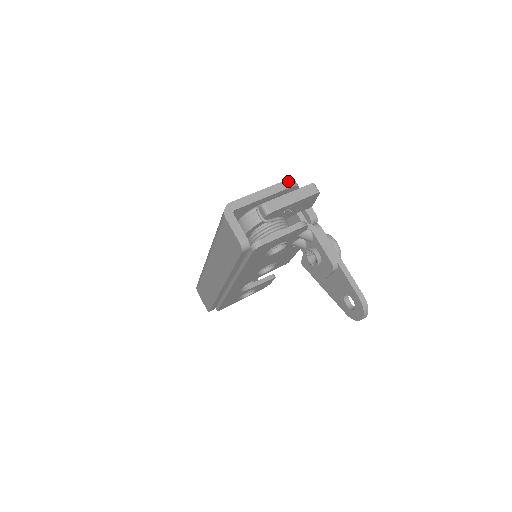
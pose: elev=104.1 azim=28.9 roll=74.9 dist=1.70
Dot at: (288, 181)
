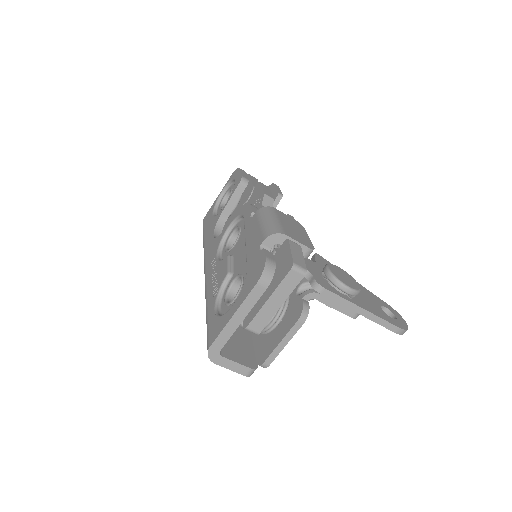
Dot at: (259, 284)
